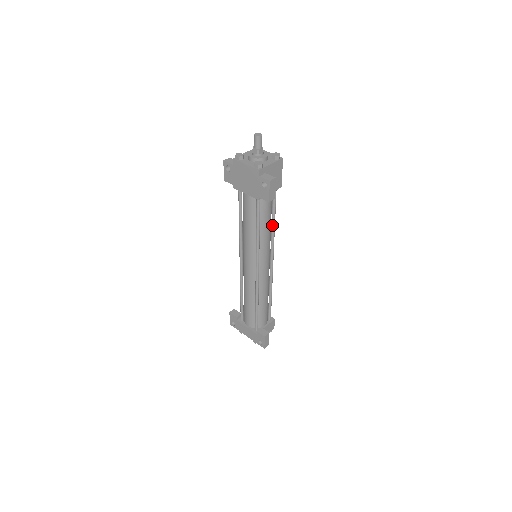
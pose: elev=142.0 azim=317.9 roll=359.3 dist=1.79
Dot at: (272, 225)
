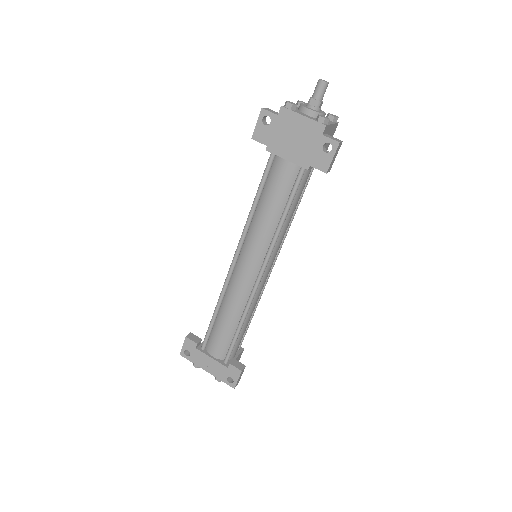
Dot at: occluded
